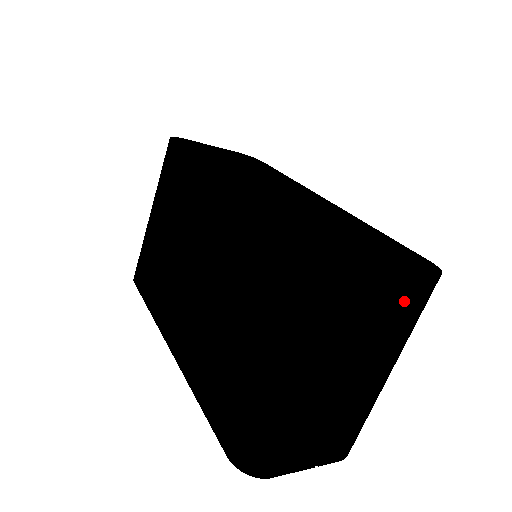
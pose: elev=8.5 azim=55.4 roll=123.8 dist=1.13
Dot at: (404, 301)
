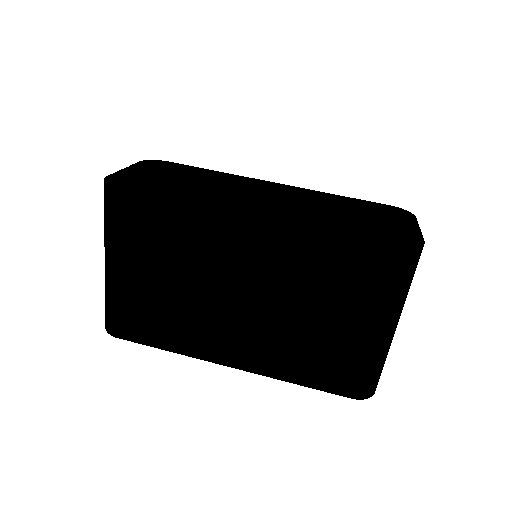
Dot at: occluded
